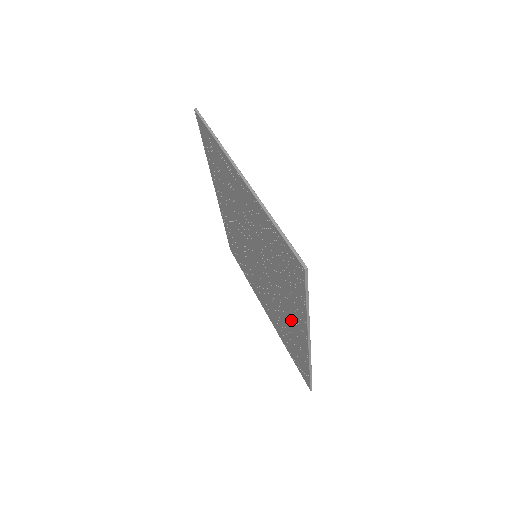
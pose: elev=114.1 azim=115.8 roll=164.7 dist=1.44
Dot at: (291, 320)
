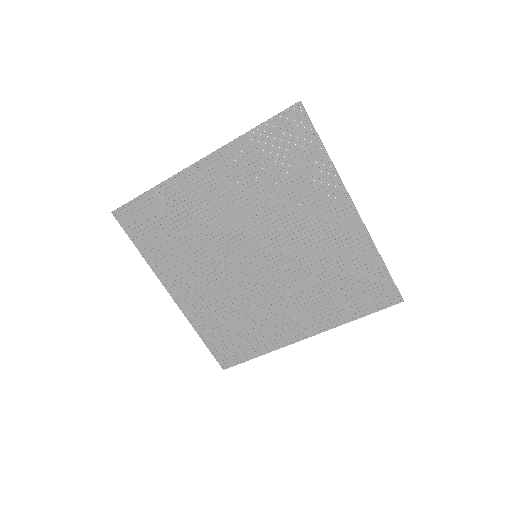
Dot at: (329, 232)
